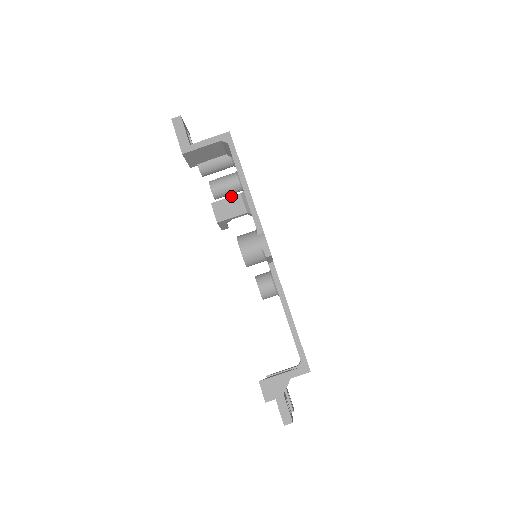
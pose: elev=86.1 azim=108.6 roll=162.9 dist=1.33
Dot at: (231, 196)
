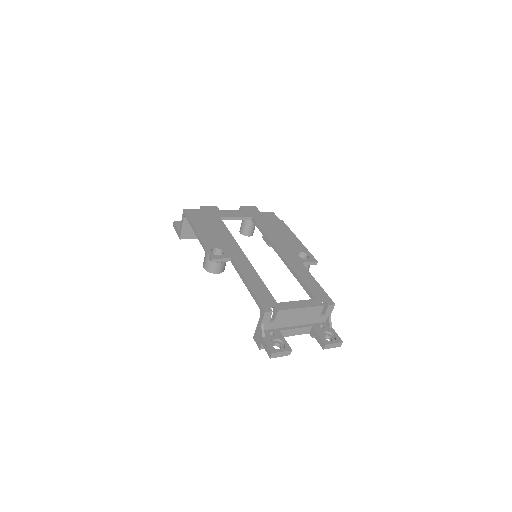
Dot at: occluded
